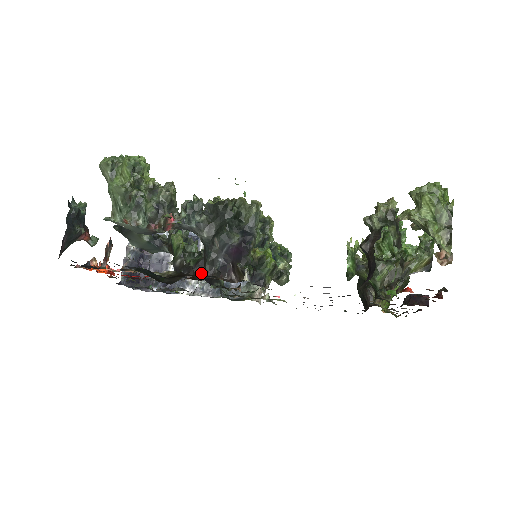
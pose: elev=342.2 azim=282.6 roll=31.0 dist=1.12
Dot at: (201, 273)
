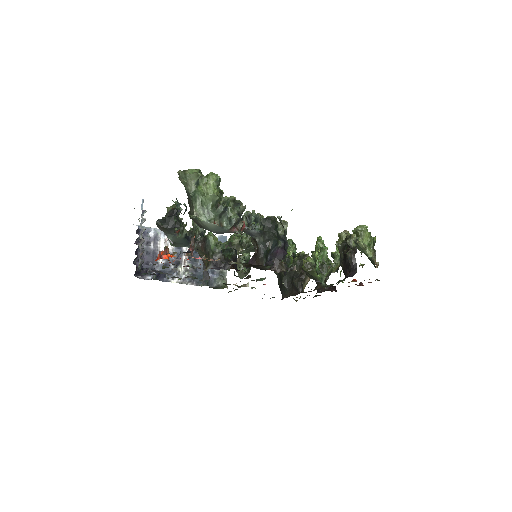
Dot at: (235, 265)
